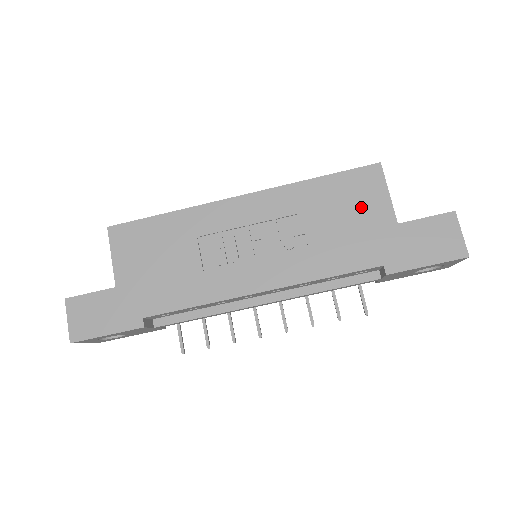
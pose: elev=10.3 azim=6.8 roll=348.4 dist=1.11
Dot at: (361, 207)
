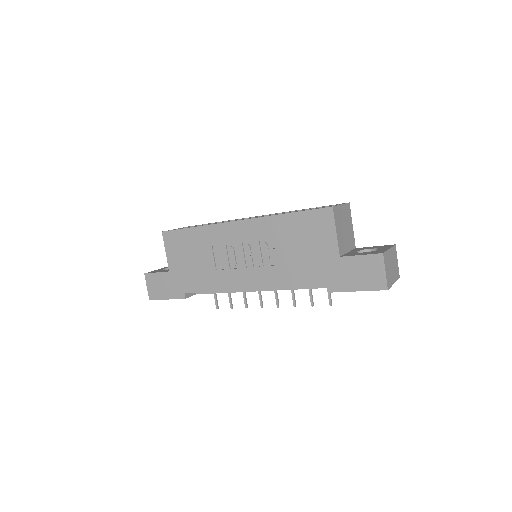
Dot at: (315, 240)
